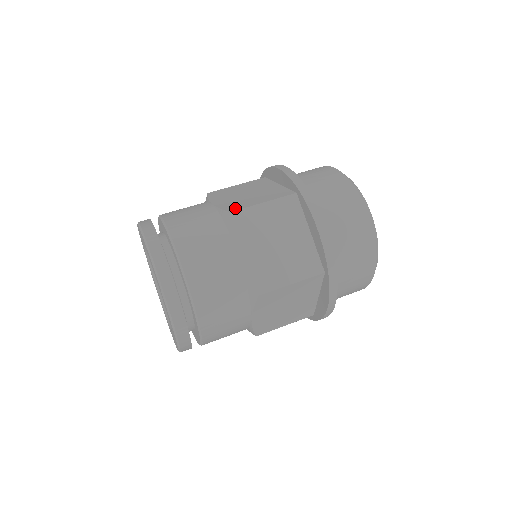
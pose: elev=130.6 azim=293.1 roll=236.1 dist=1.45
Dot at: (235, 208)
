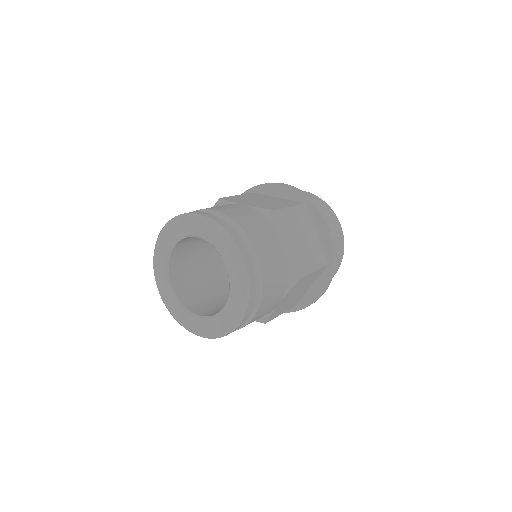
Dot at: occluded
